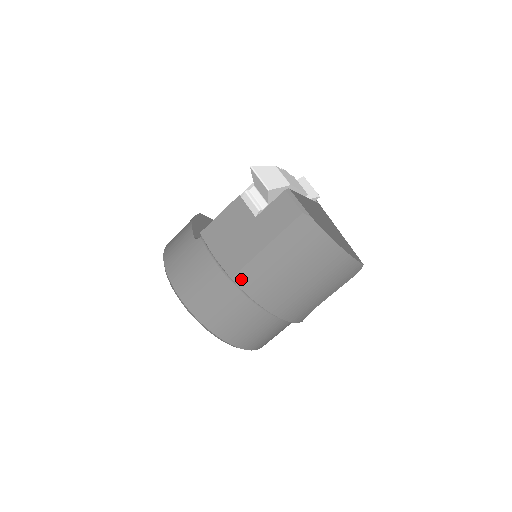
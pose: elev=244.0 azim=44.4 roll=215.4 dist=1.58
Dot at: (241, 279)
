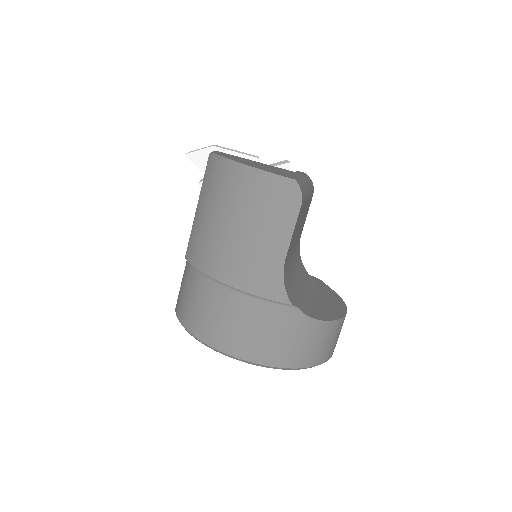
Dot at: (189, 253)
